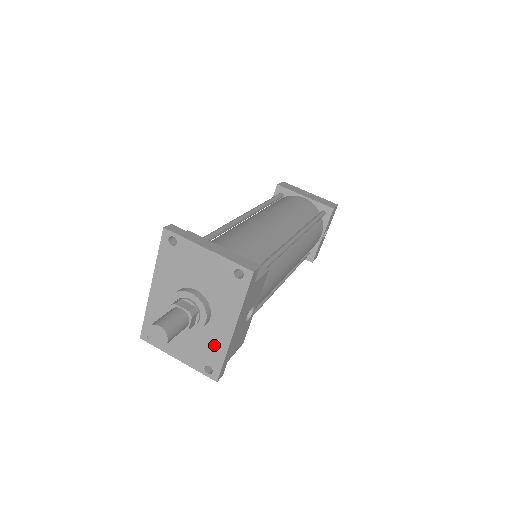
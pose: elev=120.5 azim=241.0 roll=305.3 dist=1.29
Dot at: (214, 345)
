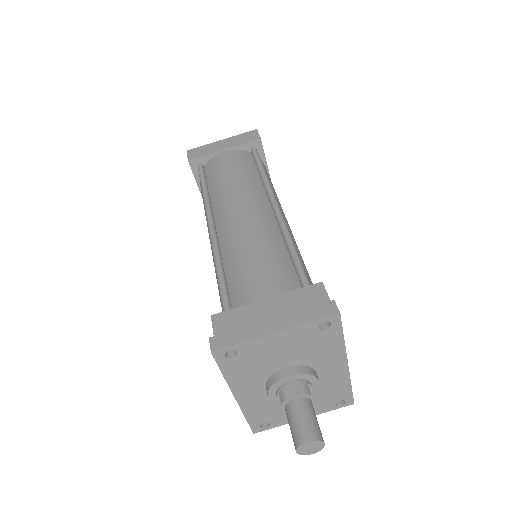
Dot at: (334, 386)
